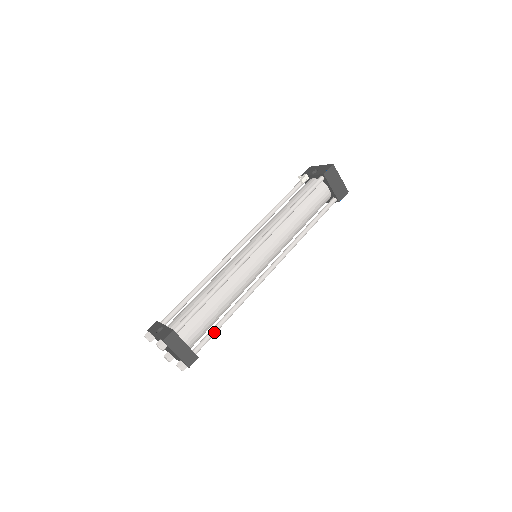
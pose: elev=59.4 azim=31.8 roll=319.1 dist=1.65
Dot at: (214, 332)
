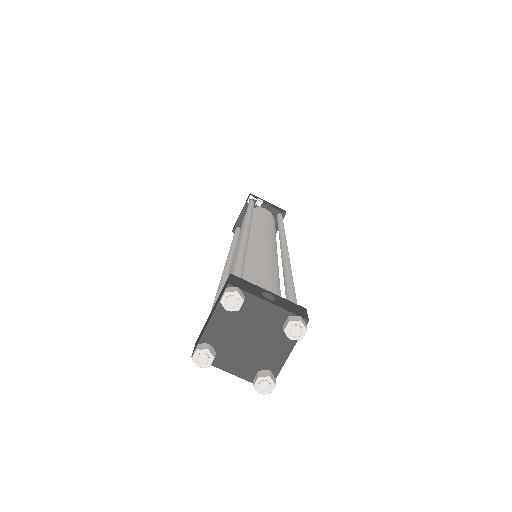
Dot at: occluded
